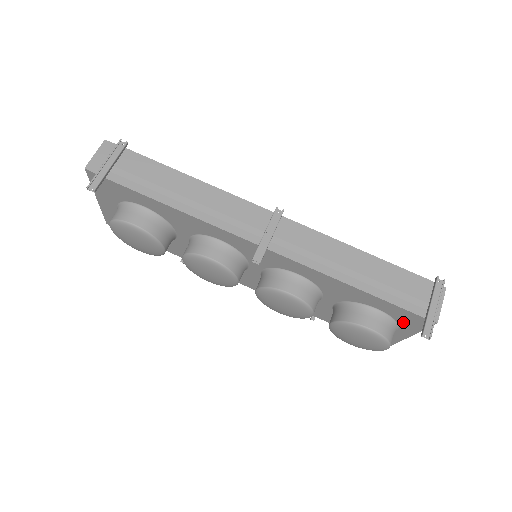
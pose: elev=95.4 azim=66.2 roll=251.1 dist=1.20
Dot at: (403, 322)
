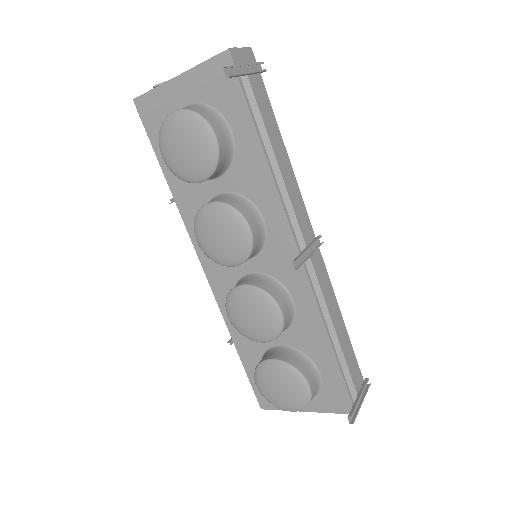
Dot at: (324, 397)
